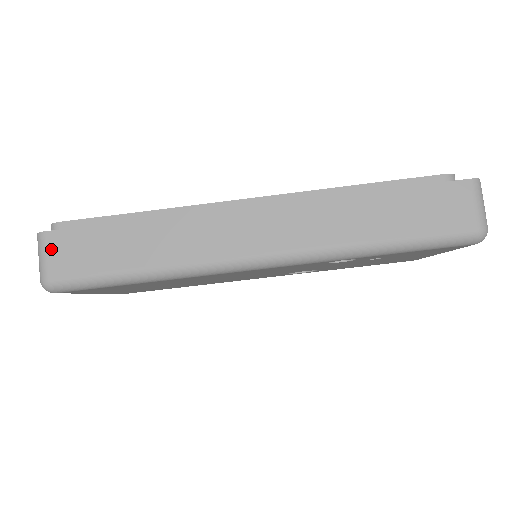
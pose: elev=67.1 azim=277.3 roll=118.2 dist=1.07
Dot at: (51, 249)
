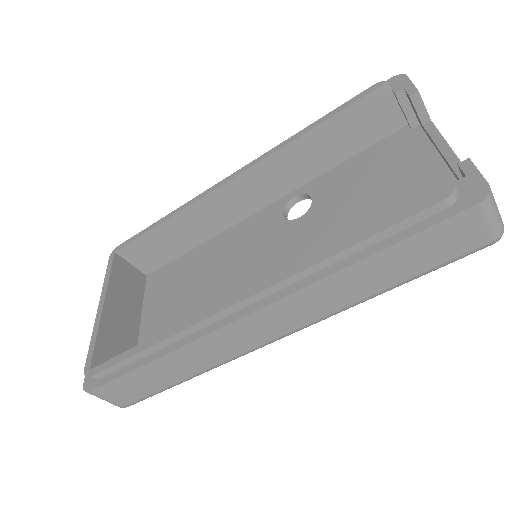
Dot at: (106, 396)
